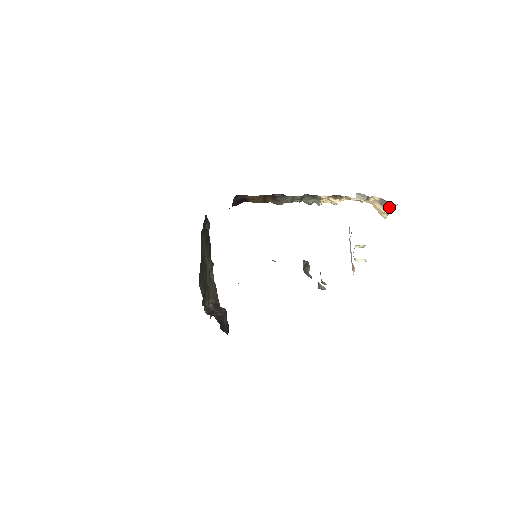
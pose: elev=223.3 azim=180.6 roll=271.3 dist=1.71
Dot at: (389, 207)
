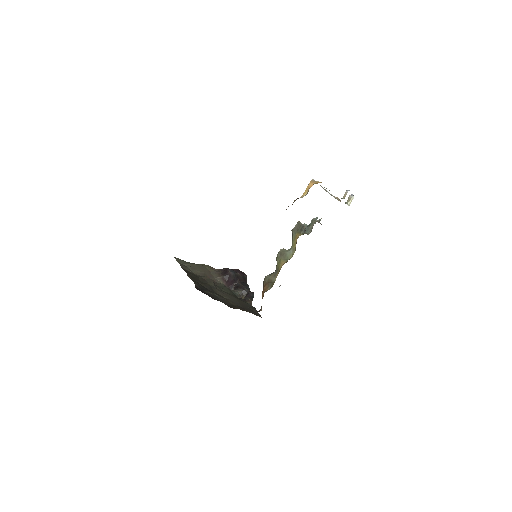
Dot at: occluded
